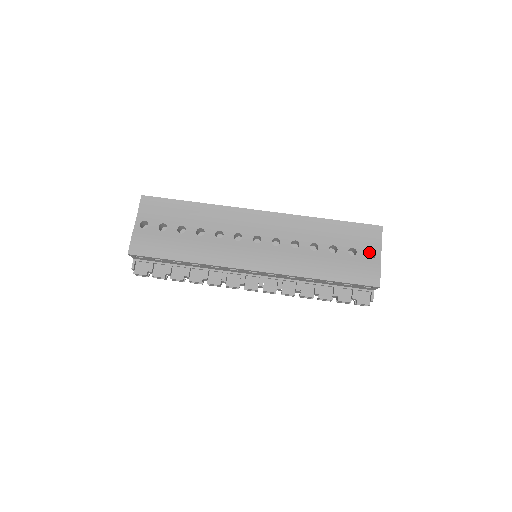
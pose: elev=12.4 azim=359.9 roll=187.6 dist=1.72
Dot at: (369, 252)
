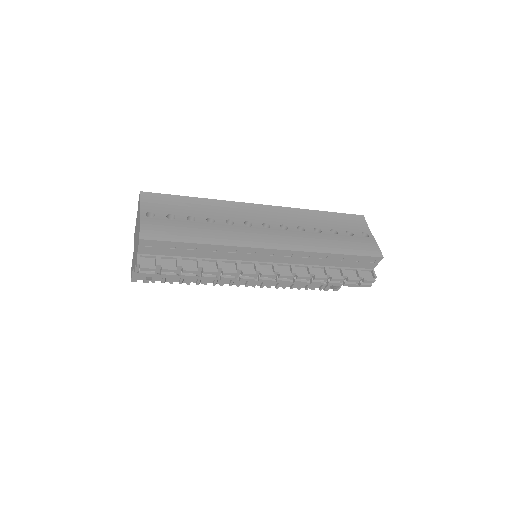
Dot at: occluded
